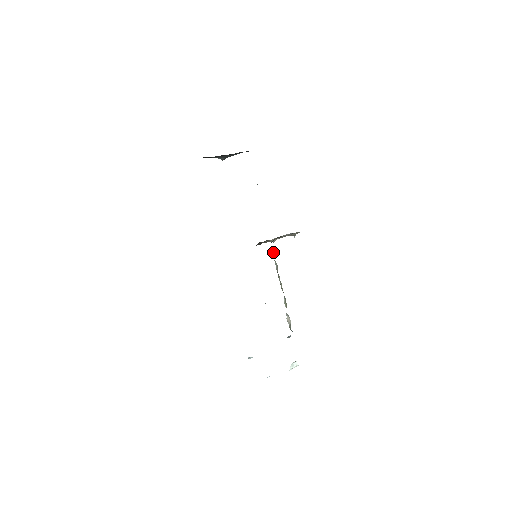
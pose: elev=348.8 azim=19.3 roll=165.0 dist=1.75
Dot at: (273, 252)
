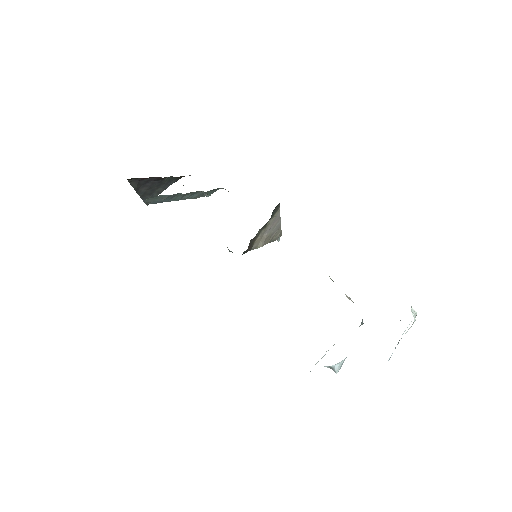
Dot at: occluded
